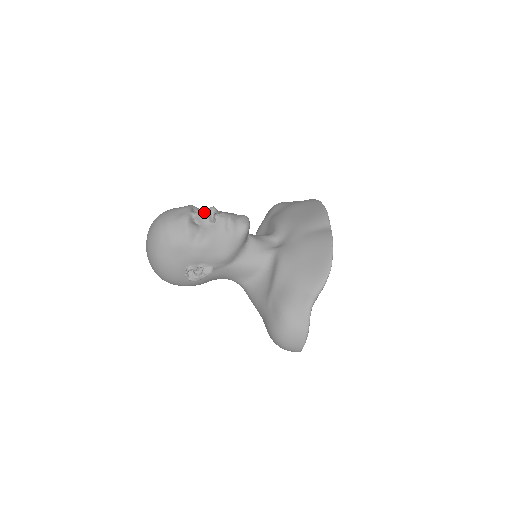
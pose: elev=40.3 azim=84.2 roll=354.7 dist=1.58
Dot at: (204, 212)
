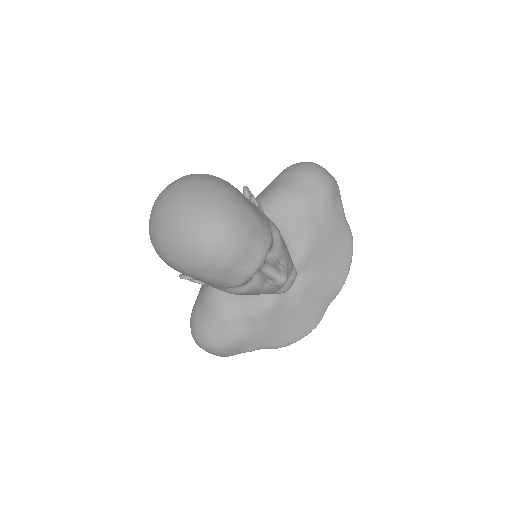
Dot at: (274, 277)
